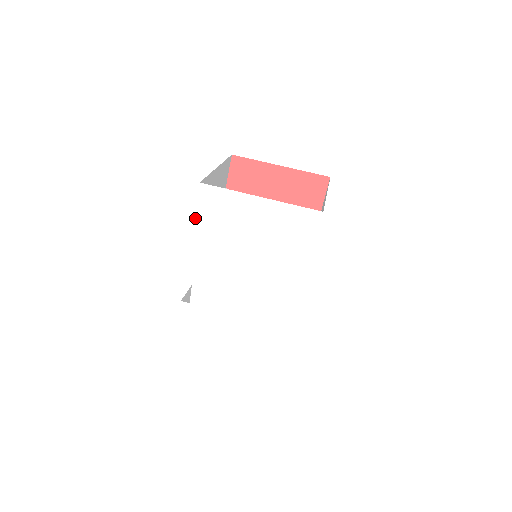
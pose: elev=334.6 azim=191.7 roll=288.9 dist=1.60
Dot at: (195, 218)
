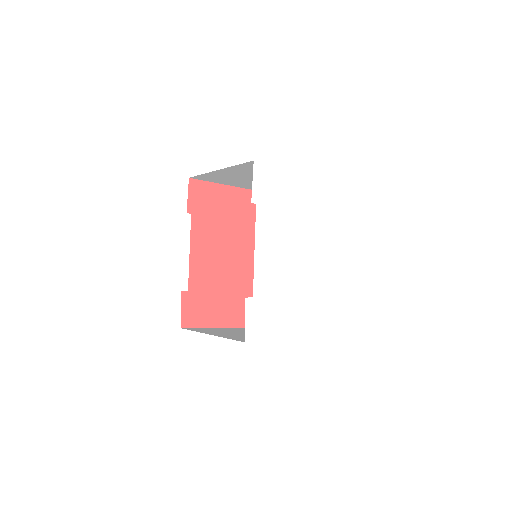
Dot at: (252, 197)
